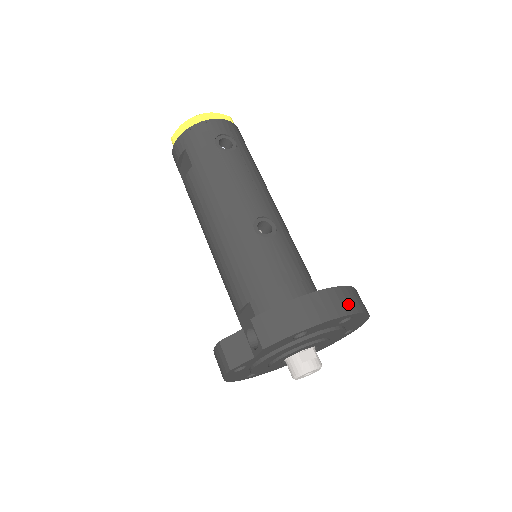
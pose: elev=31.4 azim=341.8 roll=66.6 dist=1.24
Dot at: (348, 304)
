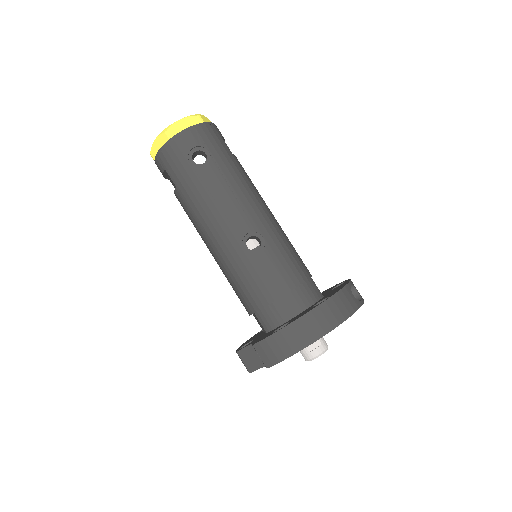
Dot at: (334, 317)
